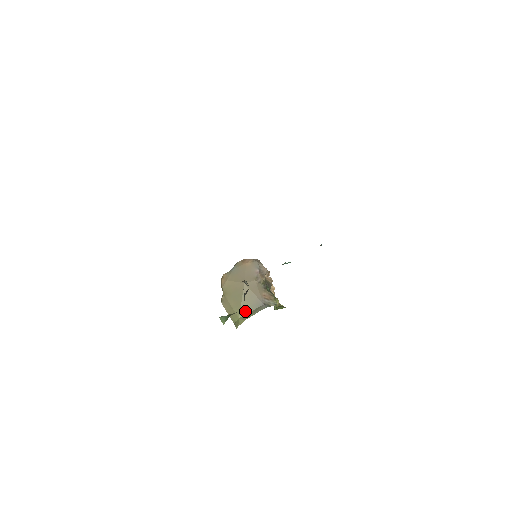
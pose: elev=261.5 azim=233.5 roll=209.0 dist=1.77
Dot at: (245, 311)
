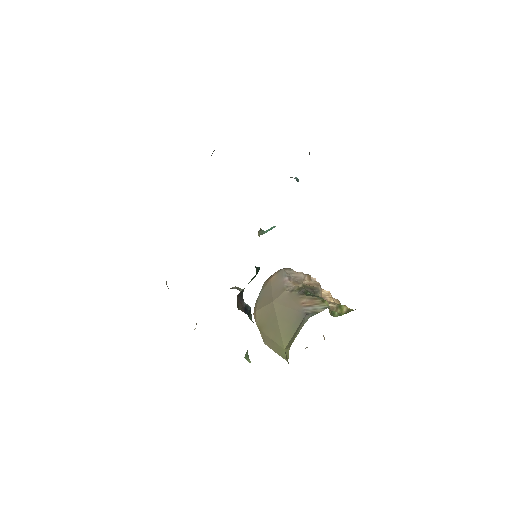
Dot at: (288, 336)
